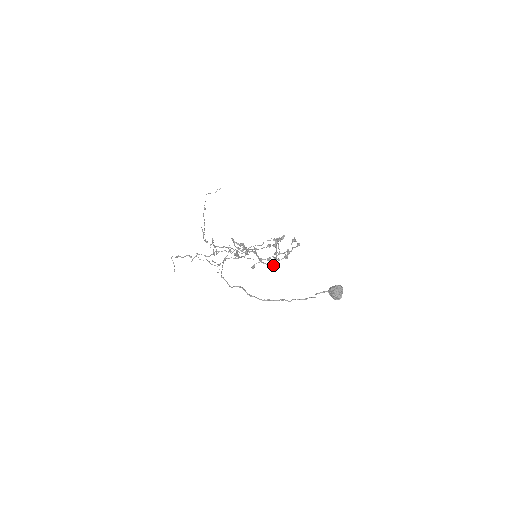
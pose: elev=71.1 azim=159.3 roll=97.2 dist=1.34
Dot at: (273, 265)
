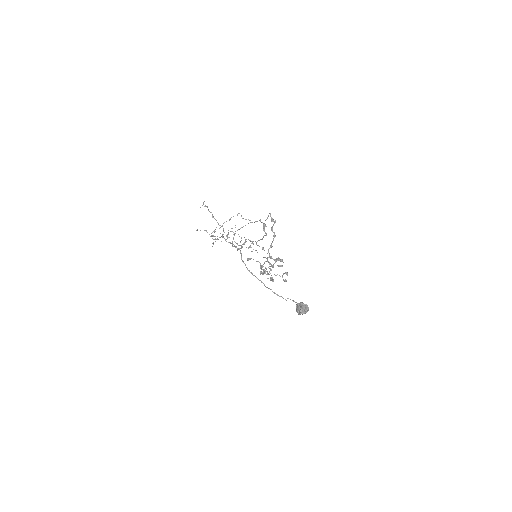
Dot at: (264, 269)
